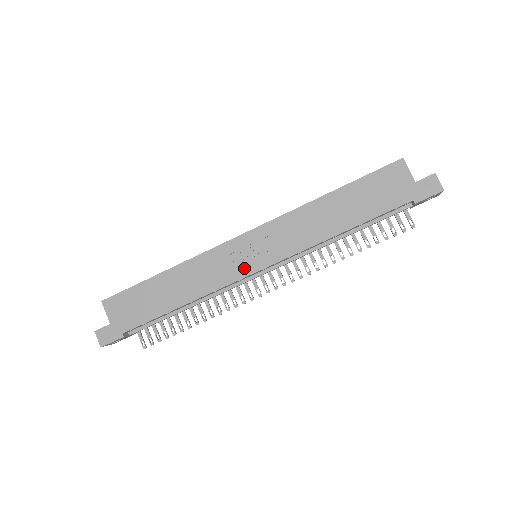
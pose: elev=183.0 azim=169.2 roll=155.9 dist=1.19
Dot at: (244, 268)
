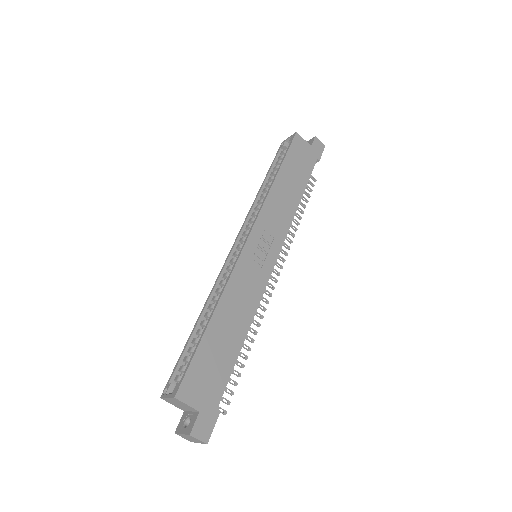
Dot at: (266, 267)
